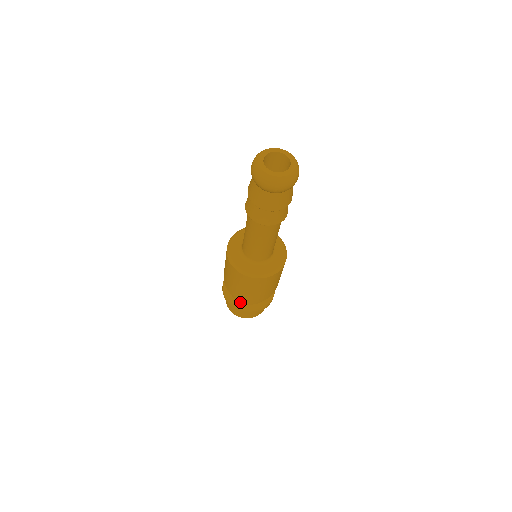
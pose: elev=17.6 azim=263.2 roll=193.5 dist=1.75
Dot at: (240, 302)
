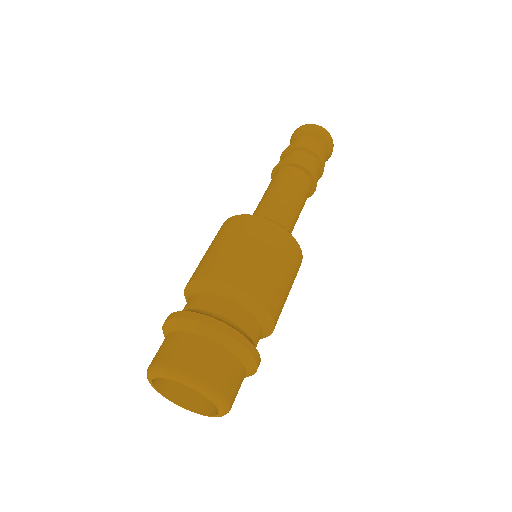
Dot at: (237, 324)
